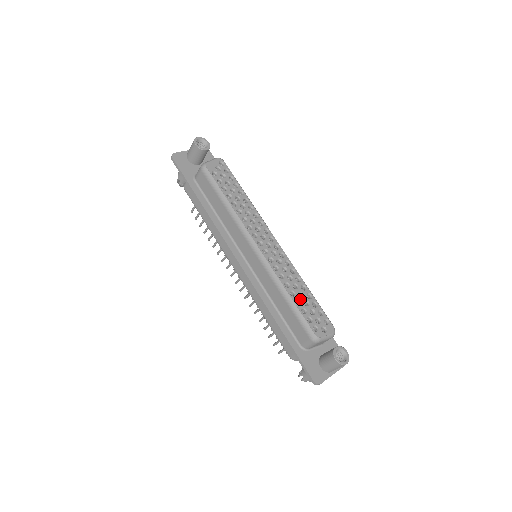
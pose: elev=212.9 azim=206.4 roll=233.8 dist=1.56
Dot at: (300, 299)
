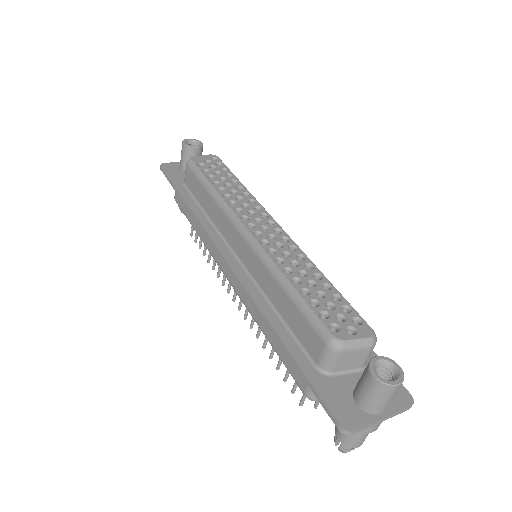
Dot at: (309, 288)
